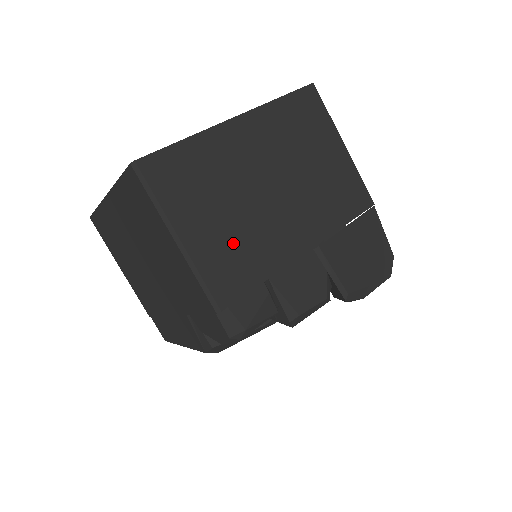
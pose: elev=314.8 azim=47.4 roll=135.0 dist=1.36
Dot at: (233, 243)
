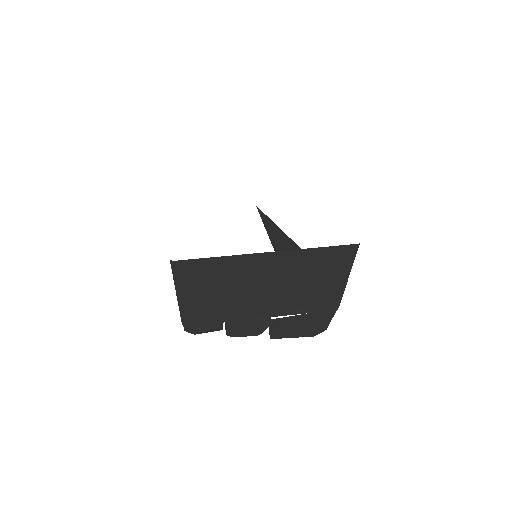
Dot at: (214, 306)
